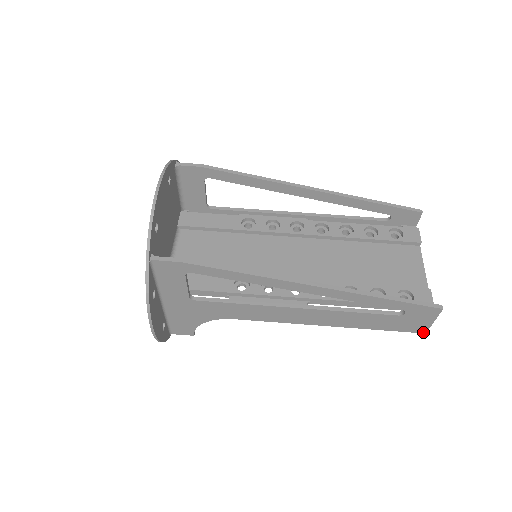
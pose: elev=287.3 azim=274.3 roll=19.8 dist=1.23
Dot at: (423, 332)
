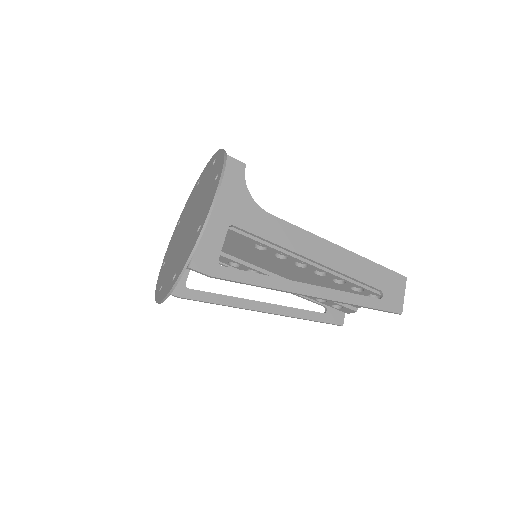
Dot at: occluded
